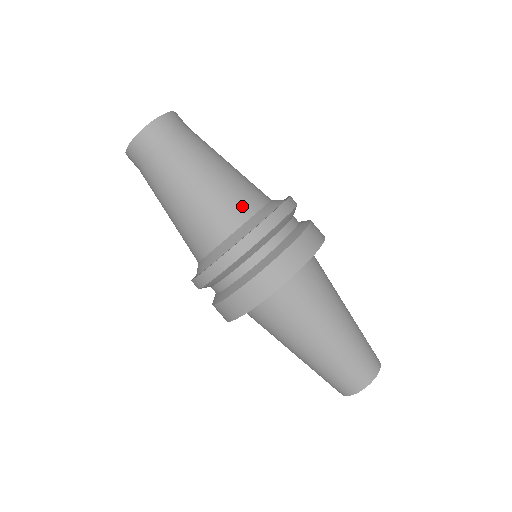
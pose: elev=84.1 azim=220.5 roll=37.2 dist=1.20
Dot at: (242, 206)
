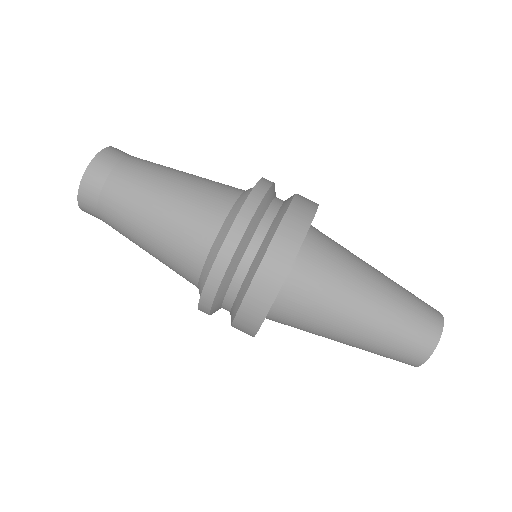
Dot at: (198, 238)
